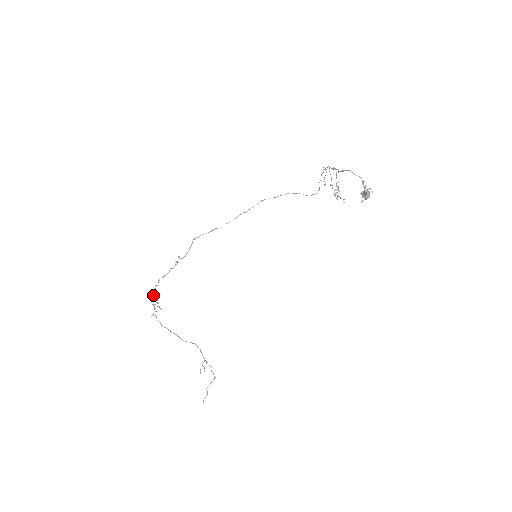
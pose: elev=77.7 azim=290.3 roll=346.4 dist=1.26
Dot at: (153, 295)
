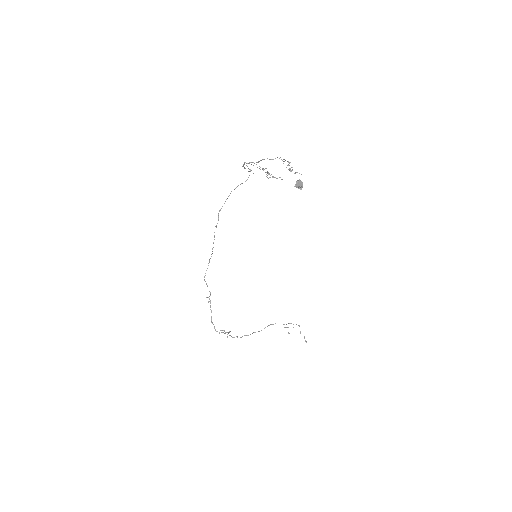
Dot at: occluded
